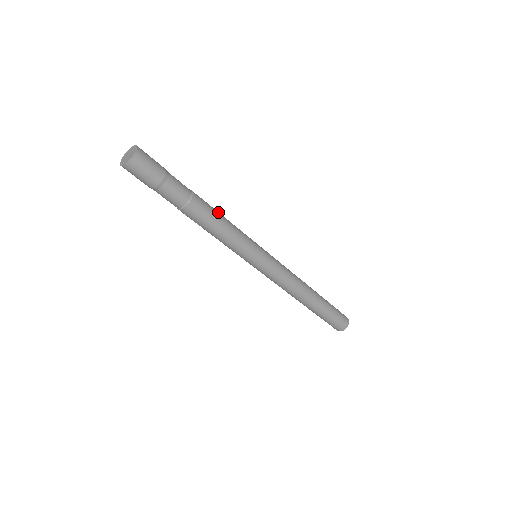
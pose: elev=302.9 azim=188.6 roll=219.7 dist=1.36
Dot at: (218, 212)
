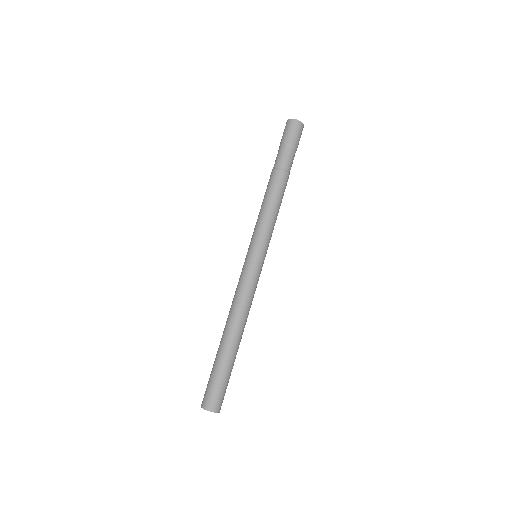
Dot at: occluded
